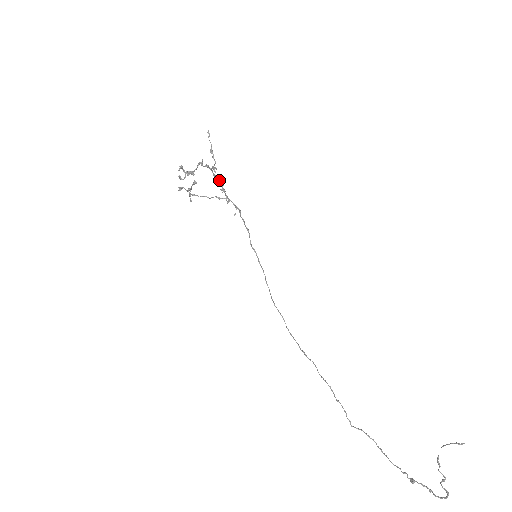
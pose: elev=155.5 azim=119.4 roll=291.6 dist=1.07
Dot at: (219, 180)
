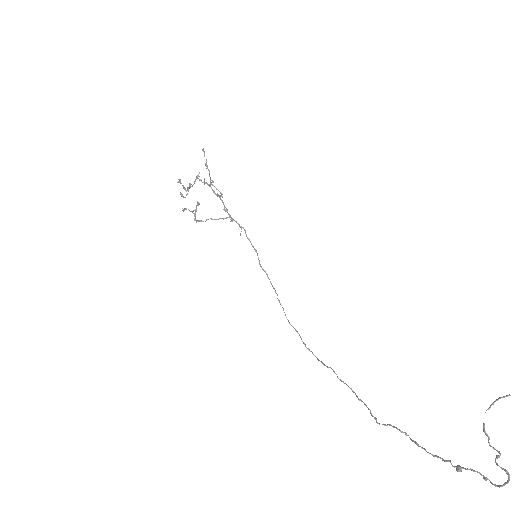
Dot at: (220, 198)
